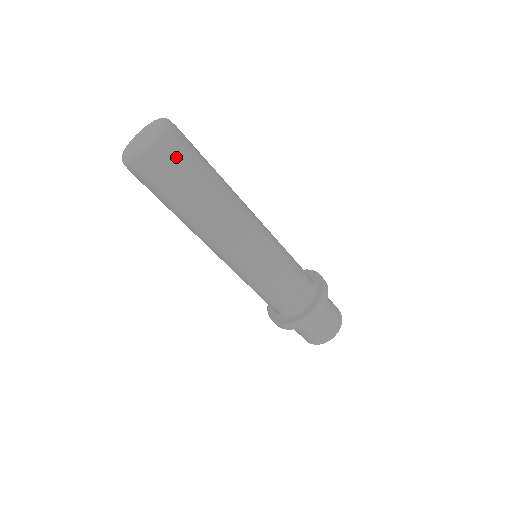
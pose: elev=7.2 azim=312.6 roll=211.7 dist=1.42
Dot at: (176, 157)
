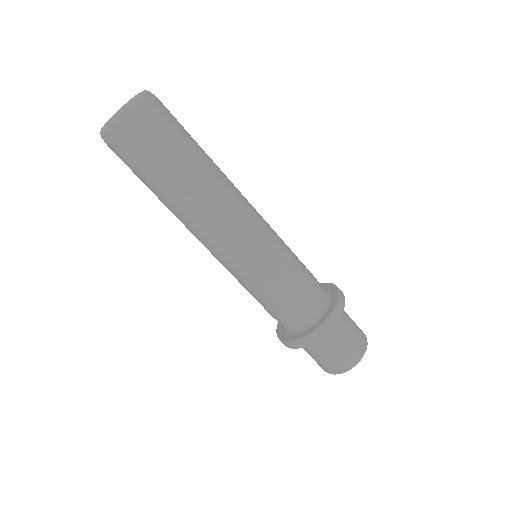
Dot at: (163, 115)
